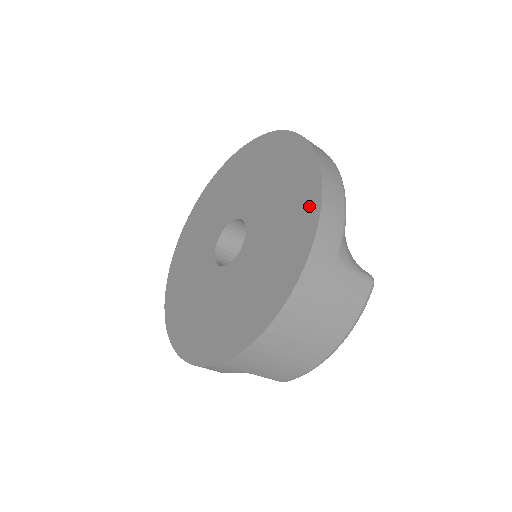
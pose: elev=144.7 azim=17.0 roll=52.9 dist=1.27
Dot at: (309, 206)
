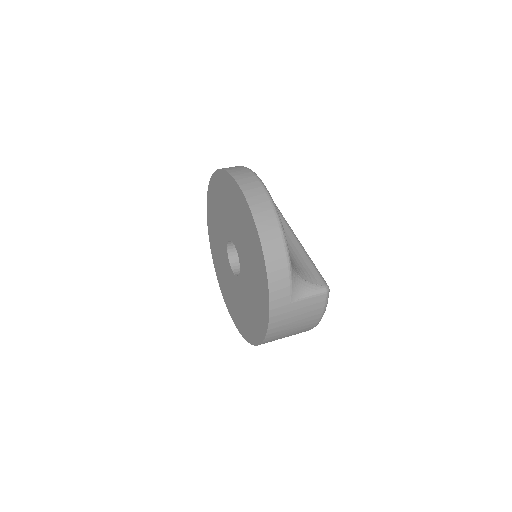
Dot at: (262, 273)
